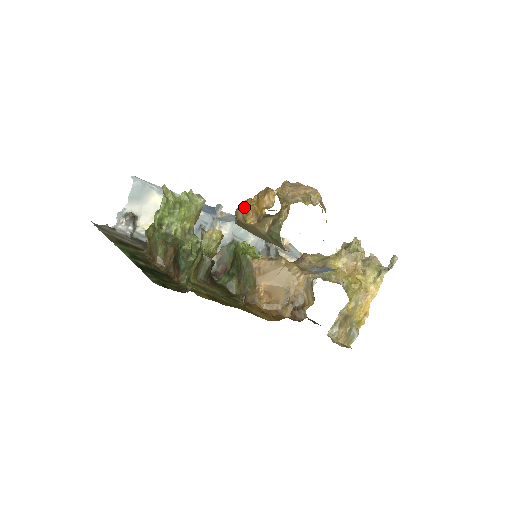
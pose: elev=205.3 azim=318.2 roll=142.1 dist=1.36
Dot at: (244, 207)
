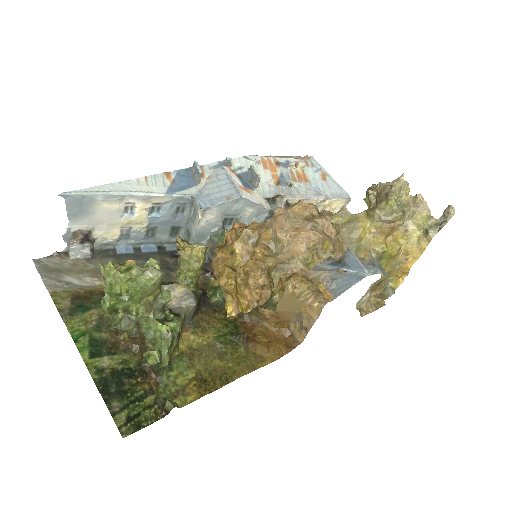
Dot at: (219, 284)
